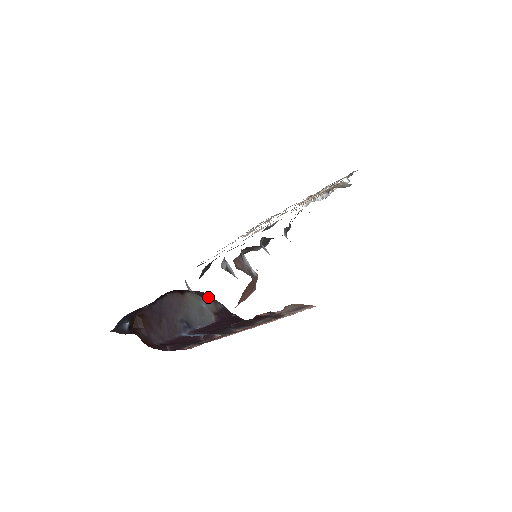
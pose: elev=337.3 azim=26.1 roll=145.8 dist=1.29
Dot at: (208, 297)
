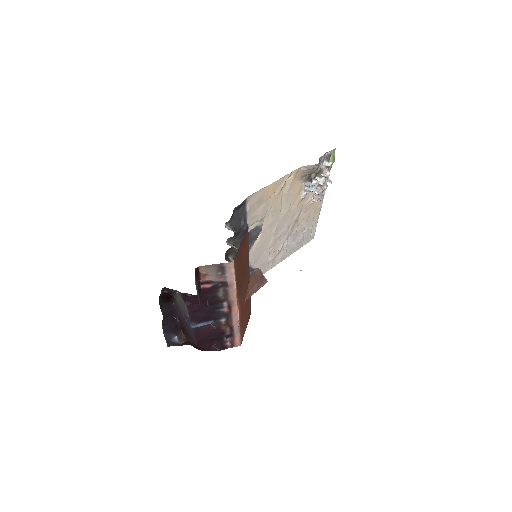
Dot at: (171, 290)
